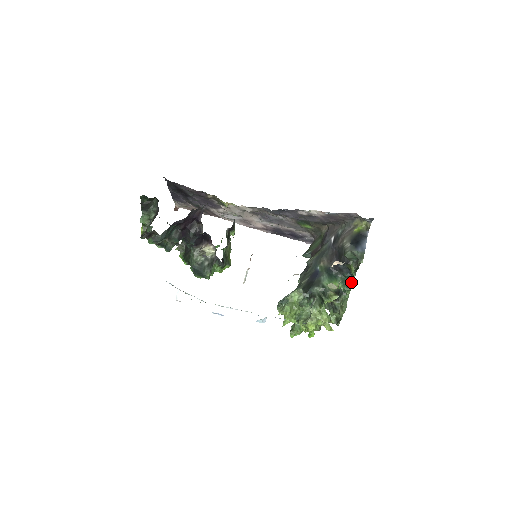
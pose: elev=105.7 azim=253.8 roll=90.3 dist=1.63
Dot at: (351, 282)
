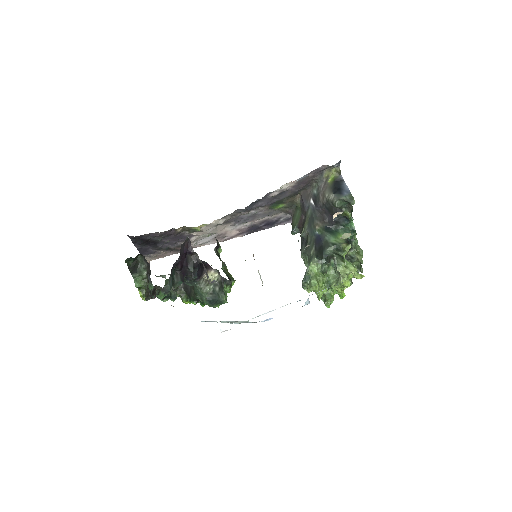
Dot at: (352, 227)
